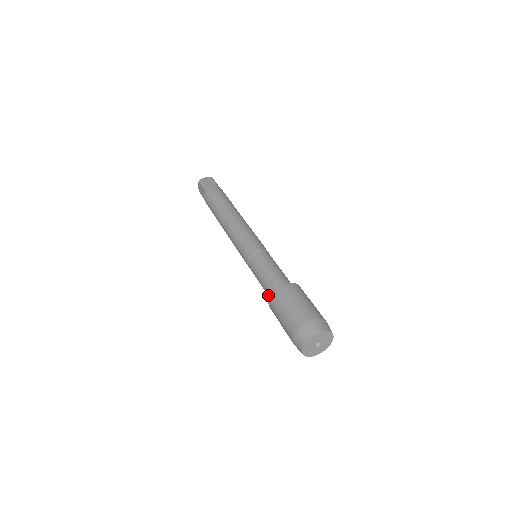
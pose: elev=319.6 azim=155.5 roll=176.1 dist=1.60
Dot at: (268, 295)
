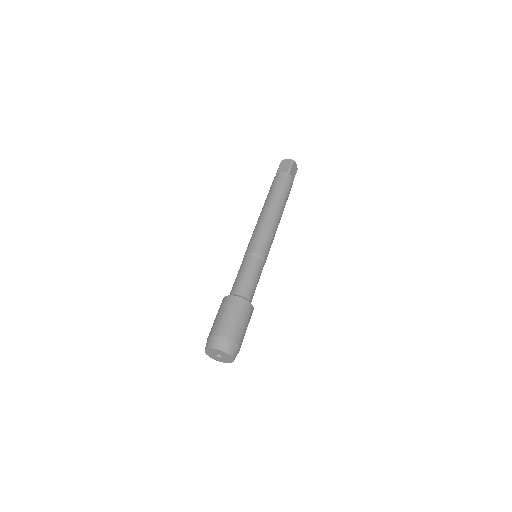
Dot at: occluded
